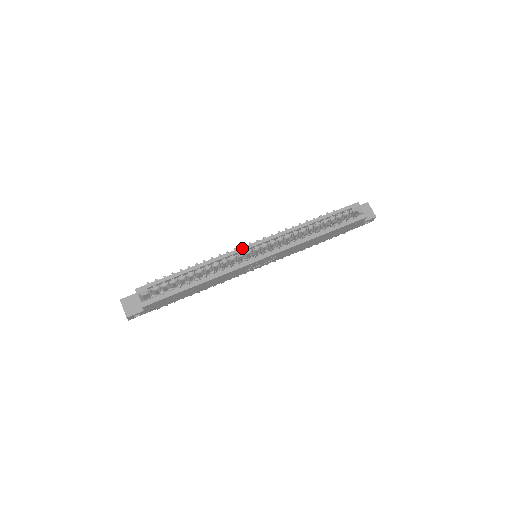
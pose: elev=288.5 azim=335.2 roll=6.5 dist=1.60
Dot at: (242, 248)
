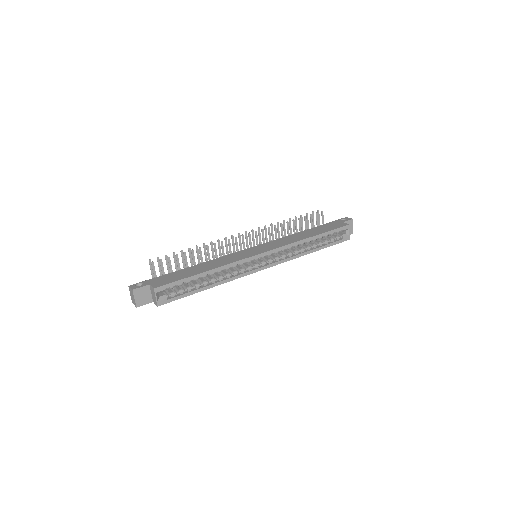
Dot at: (253, 257)
